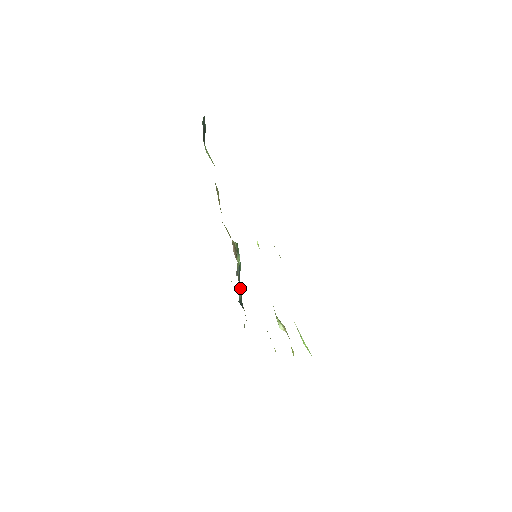
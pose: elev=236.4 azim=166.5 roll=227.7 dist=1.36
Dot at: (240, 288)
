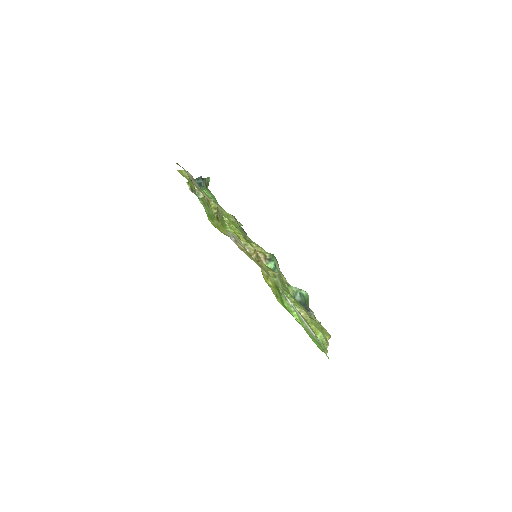
Dot at: (297, 291)
